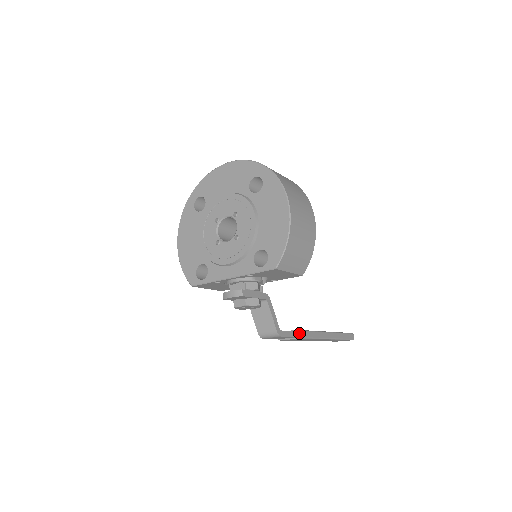
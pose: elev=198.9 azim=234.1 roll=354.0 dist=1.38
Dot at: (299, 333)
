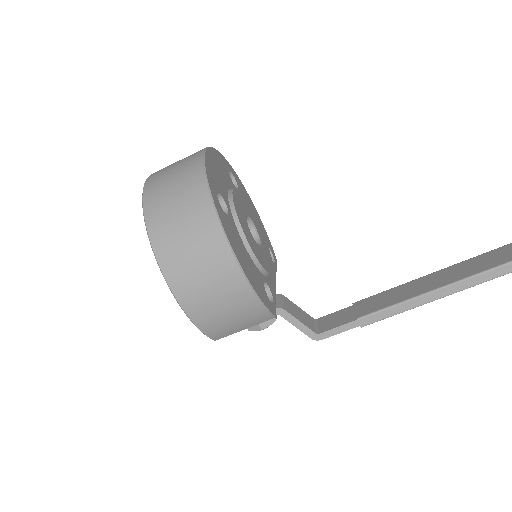
Dot at: (360, 322)
